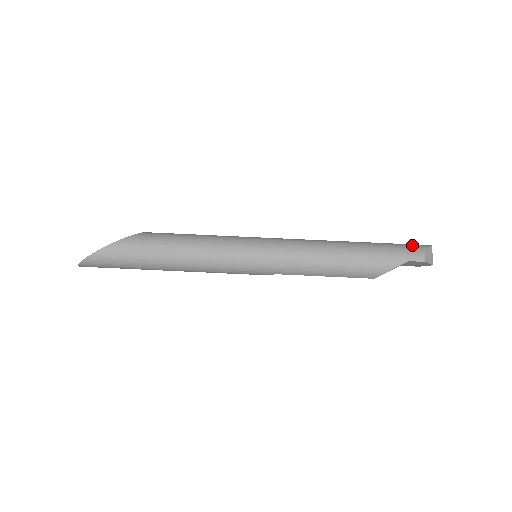
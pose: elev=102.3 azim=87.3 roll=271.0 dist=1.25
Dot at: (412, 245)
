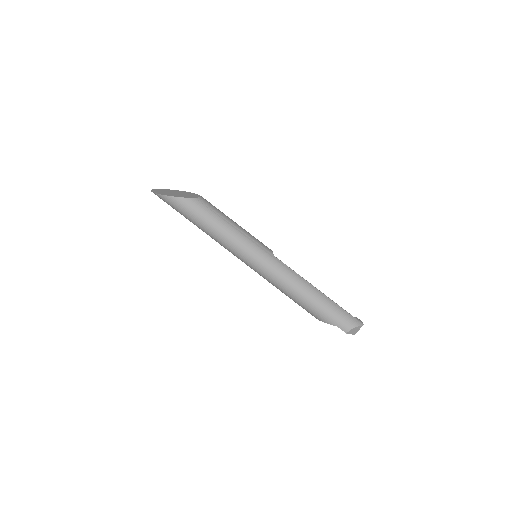
Dot at: (350, 318)
